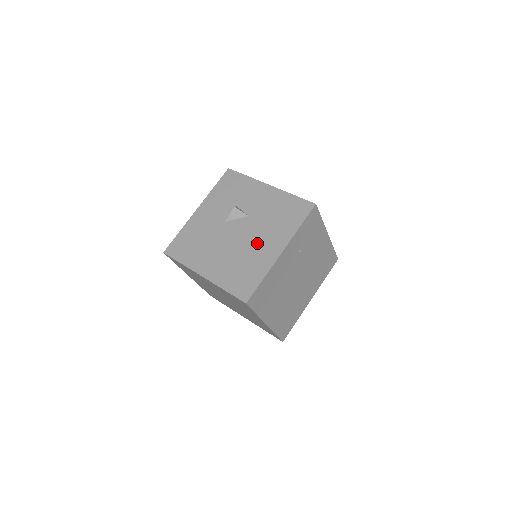
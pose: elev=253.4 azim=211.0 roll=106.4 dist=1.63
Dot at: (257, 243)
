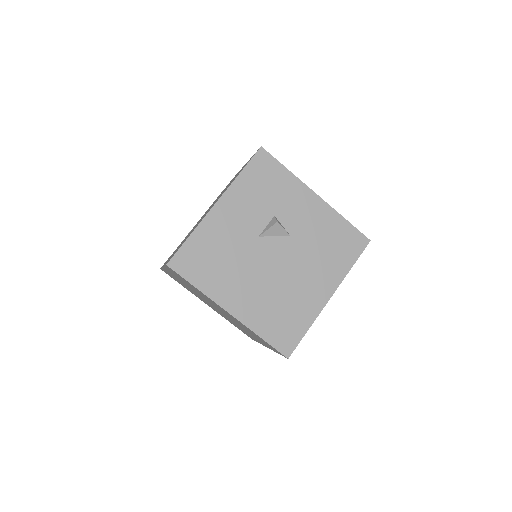
Dot at: (302, 279)
